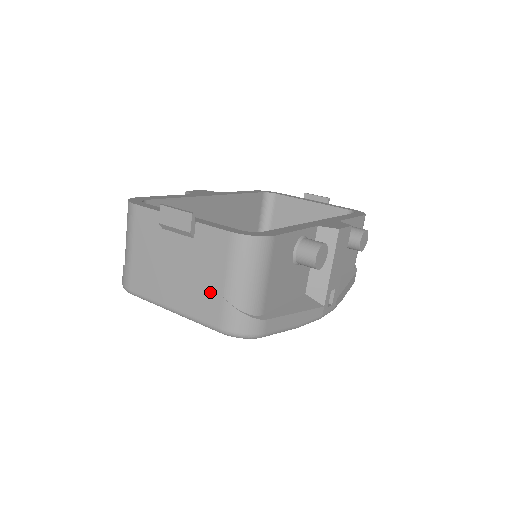
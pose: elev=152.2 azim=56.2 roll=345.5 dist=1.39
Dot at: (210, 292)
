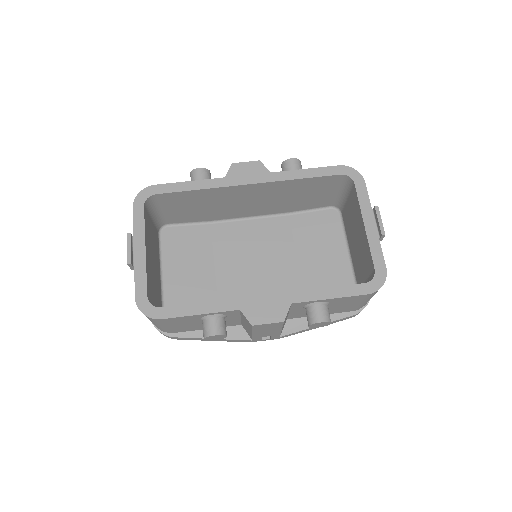
Dot at: occluded
